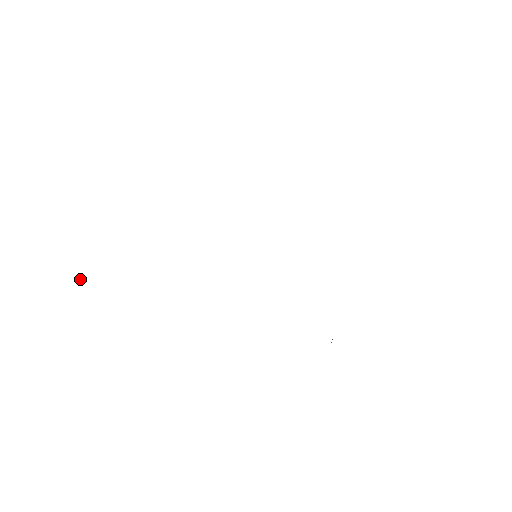
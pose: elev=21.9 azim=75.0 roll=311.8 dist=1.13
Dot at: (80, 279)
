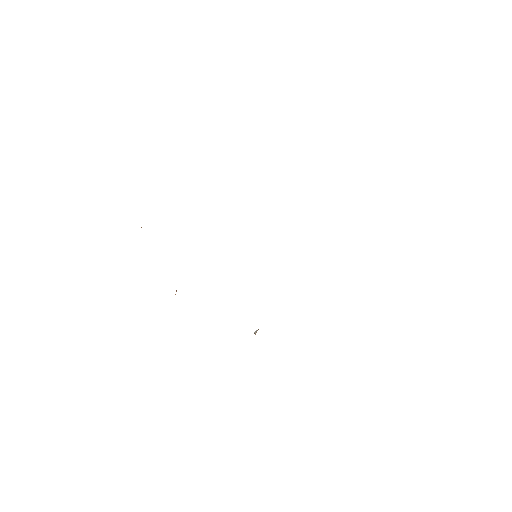
Dot at: occluded
